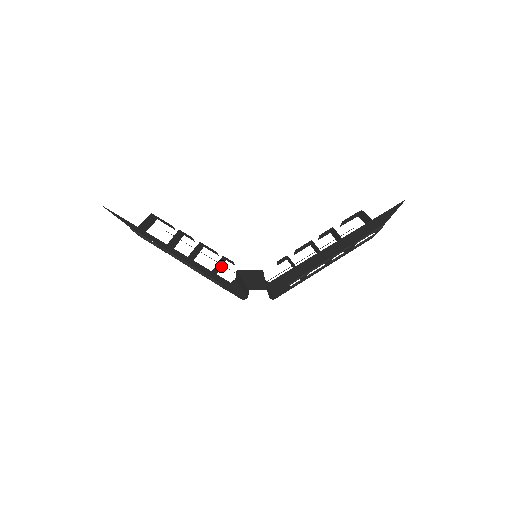
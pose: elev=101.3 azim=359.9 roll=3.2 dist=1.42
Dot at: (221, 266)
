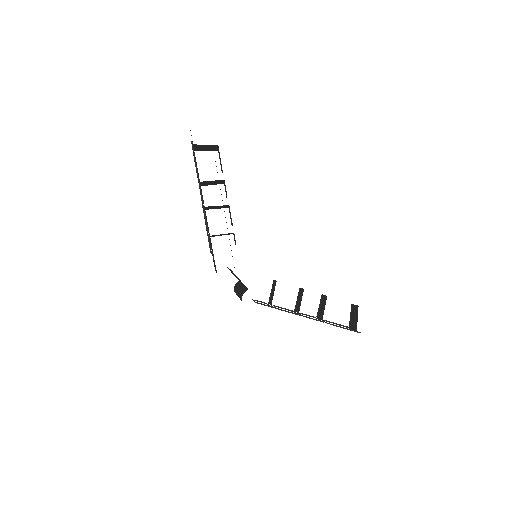
Dot at: occluded
